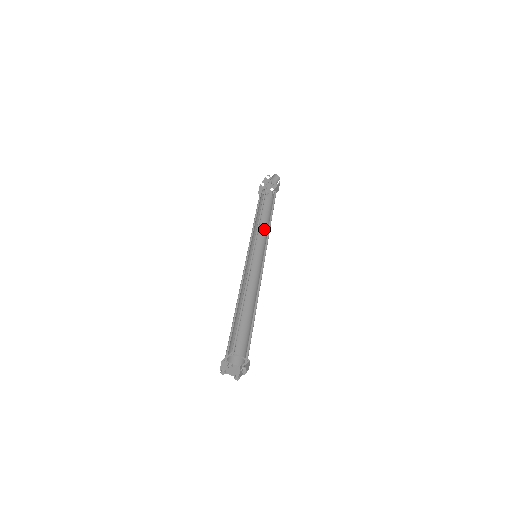
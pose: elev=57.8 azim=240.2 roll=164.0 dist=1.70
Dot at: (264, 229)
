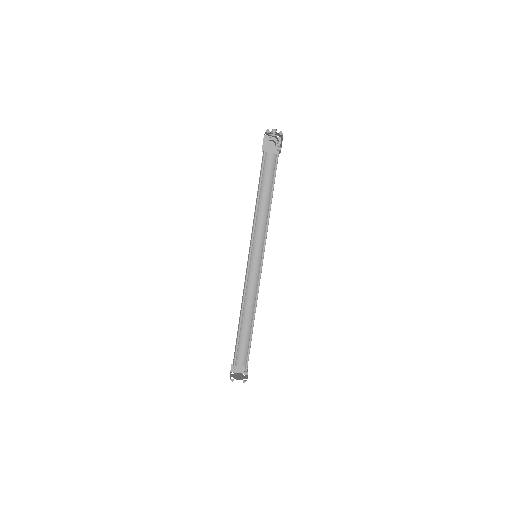
Dot at: (267, 210)
